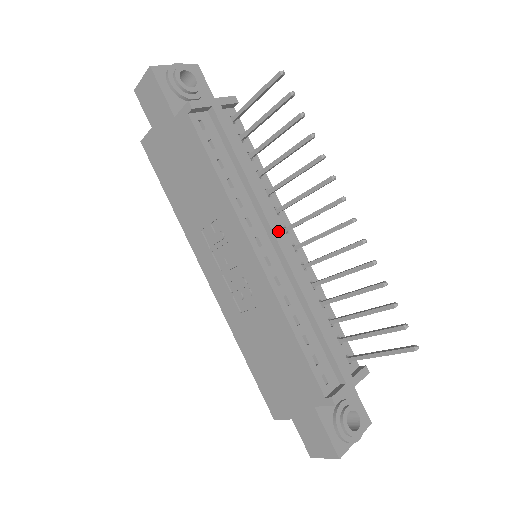
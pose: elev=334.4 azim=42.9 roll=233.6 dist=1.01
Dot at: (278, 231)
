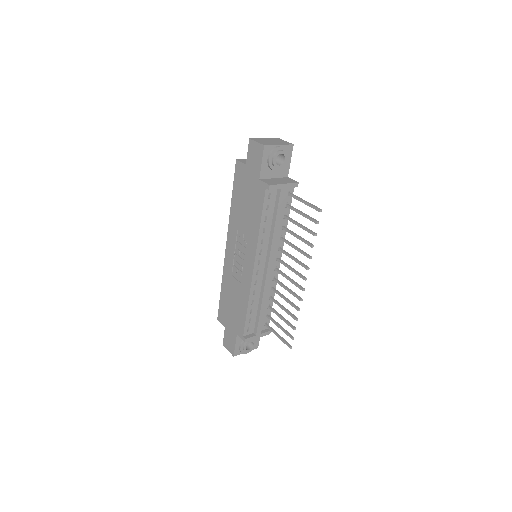
Dot at: (272, 262)
